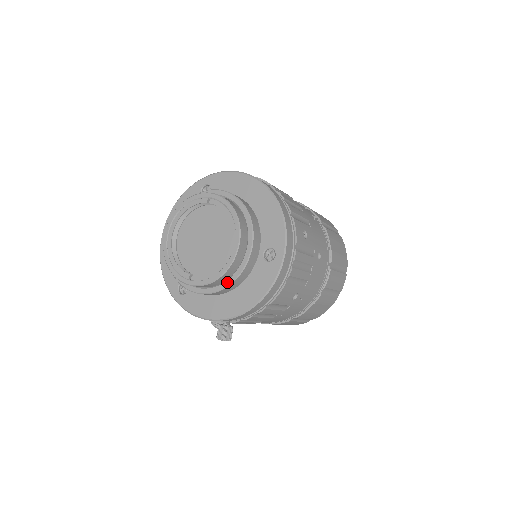
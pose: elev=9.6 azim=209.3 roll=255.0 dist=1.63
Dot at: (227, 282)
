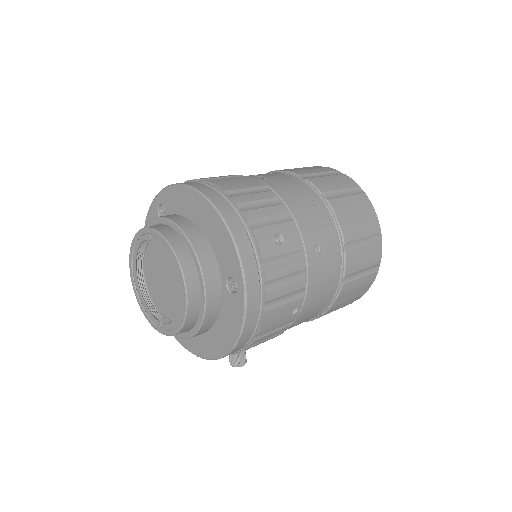
Dot at: (195, 327)
